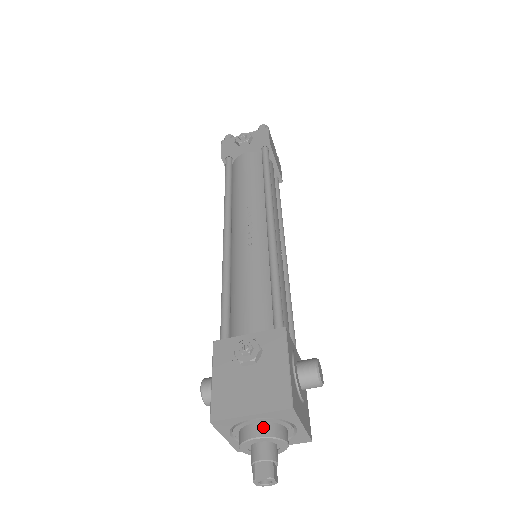
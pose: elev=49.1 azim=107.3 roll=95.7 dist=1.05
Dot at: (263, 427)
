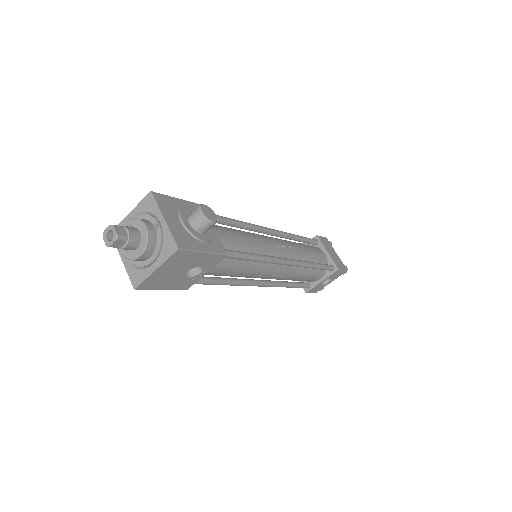
Dot at: occluded
